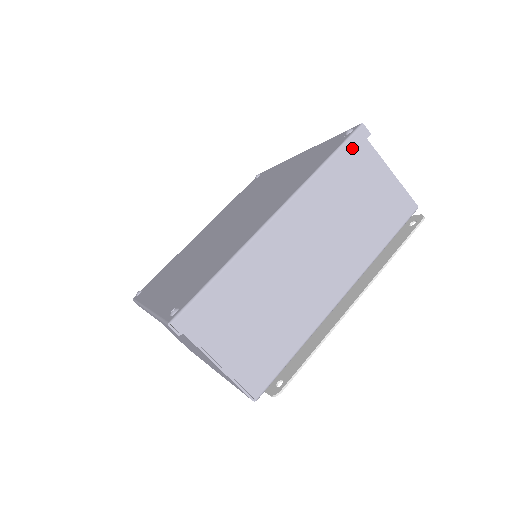
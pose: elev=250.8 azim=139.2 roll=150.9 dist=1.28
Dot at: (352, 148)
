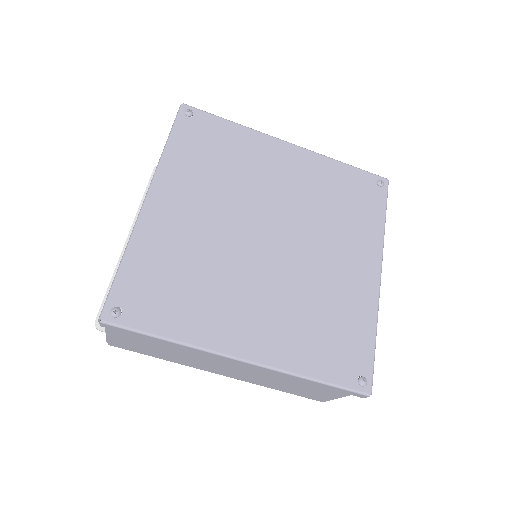
Dot at: occluded
